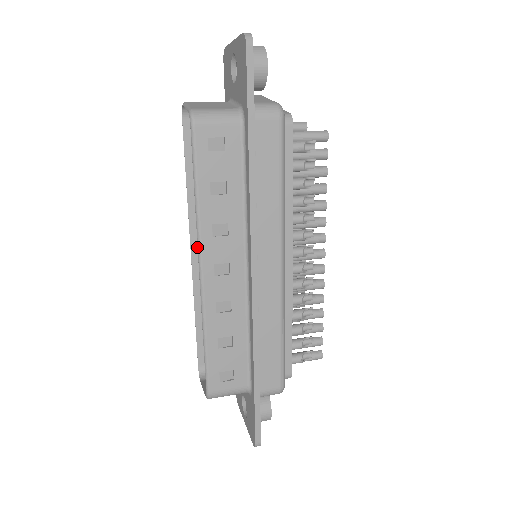
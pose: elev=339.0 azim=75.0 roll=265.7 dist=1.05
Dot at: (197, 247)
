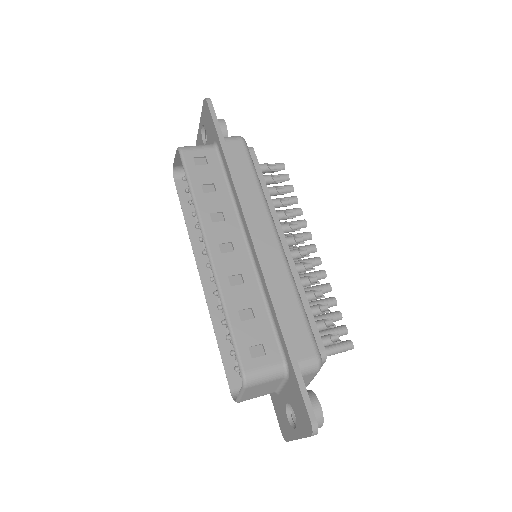
Dot at: (204, 271)
